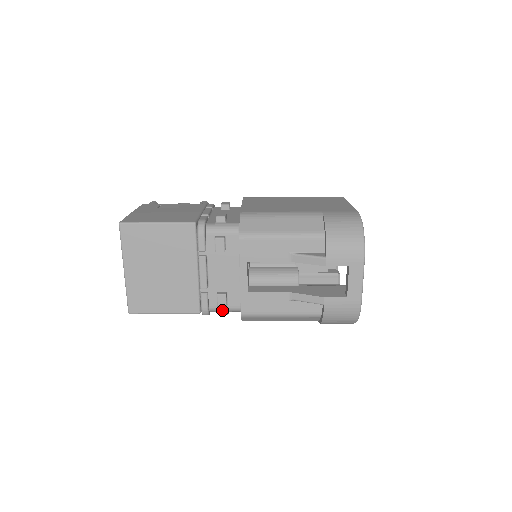
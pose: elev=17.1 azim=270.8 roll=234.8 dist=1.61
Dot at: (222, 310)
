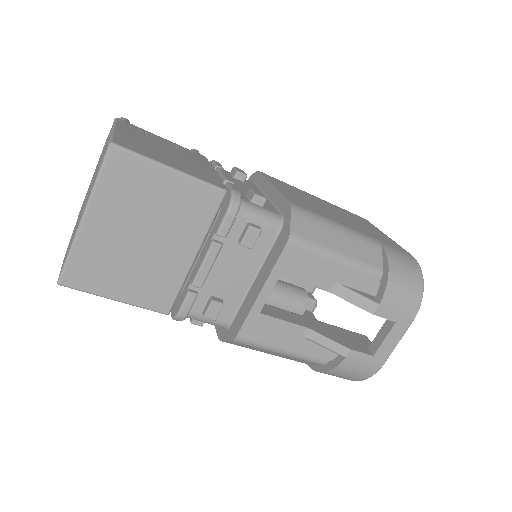
Dot at: (203, 320)
